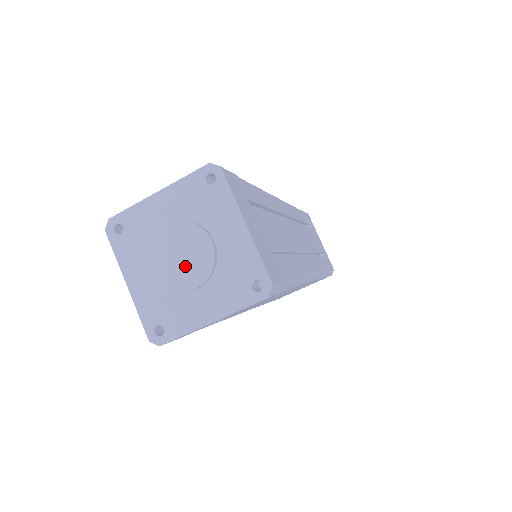
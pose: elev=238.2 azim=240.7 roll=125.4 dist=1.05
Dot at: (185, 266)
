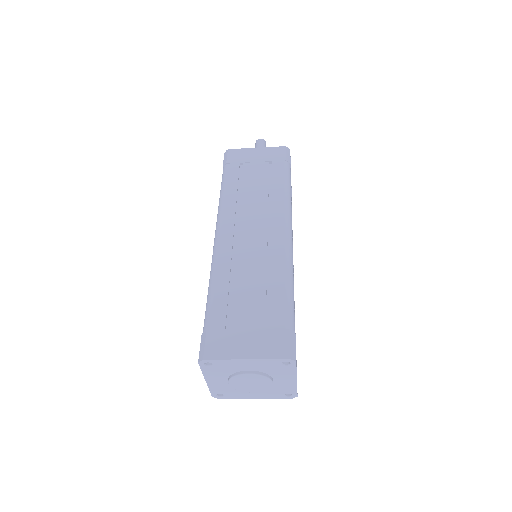
Dot at: (251, 387)
